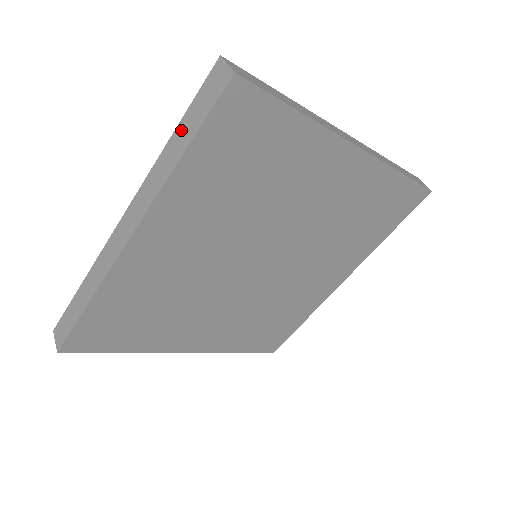
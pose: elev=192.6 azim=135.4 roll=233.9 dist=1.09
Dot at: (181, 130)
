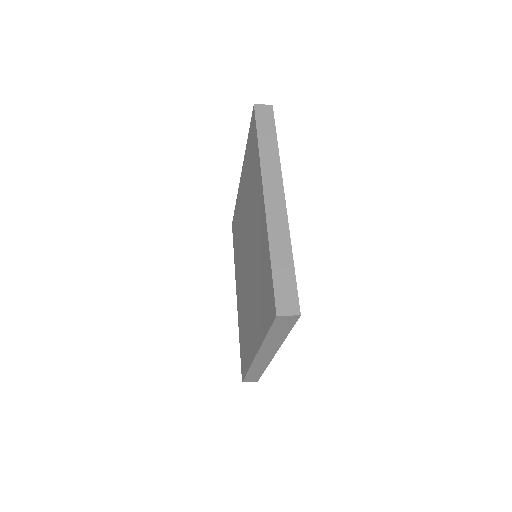
Dot at: (263, 136)
